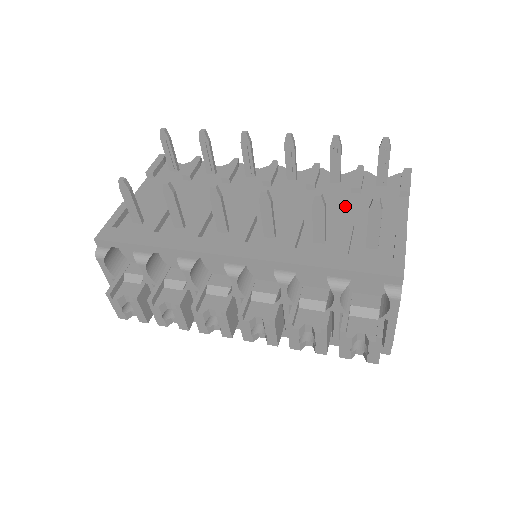
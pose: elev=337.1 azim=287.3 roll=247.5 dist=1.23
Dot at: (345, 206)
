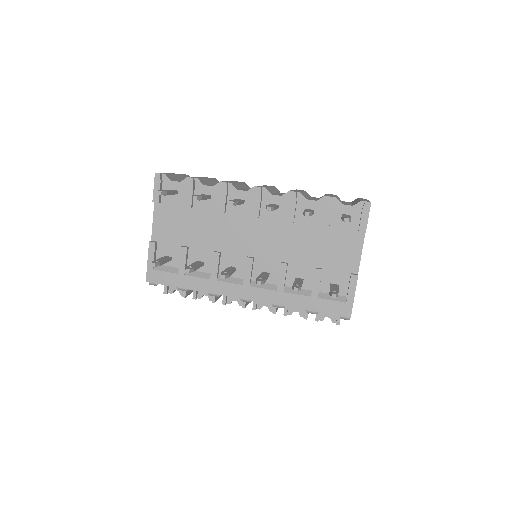
Dot at: (317, 243)
